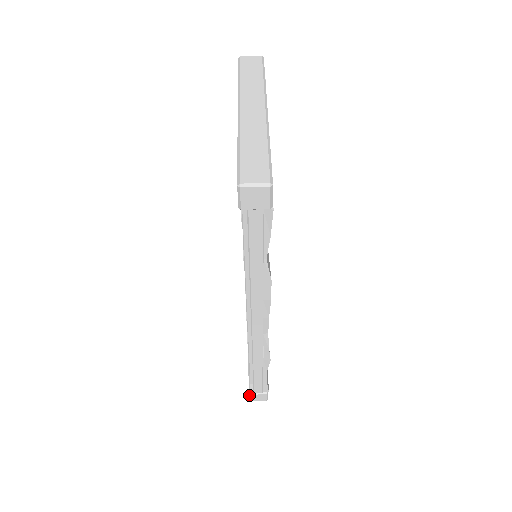
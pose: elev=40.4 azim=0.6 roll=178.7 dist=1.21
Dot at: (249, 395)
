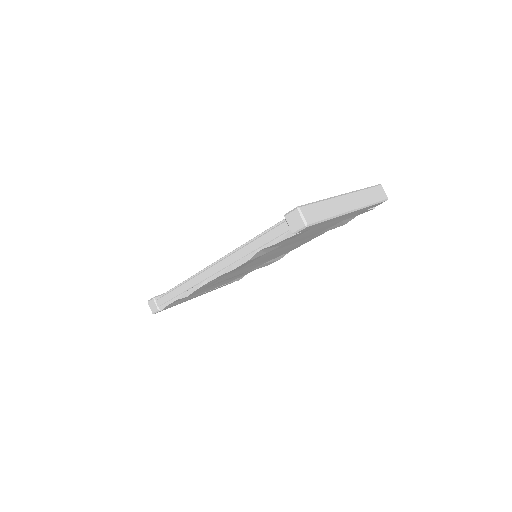
Dot at: (152, 298)
